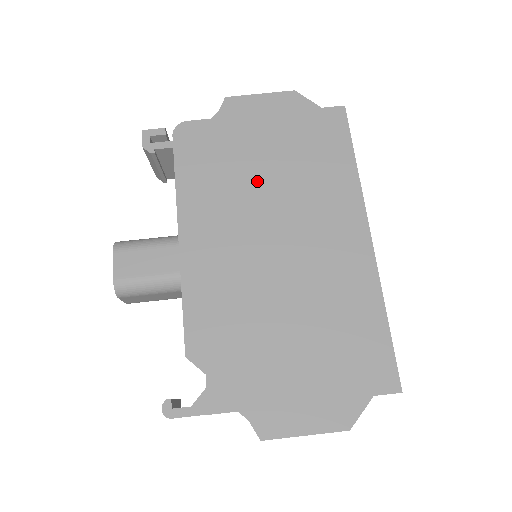
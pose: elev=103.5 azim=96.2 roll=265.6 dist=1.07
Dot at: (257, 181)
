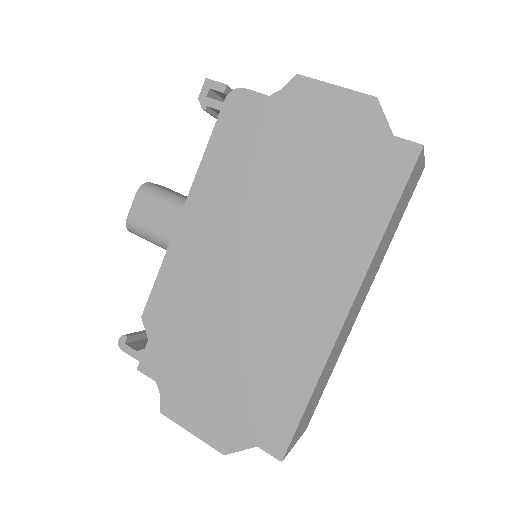
Dot at: (274, 192)
